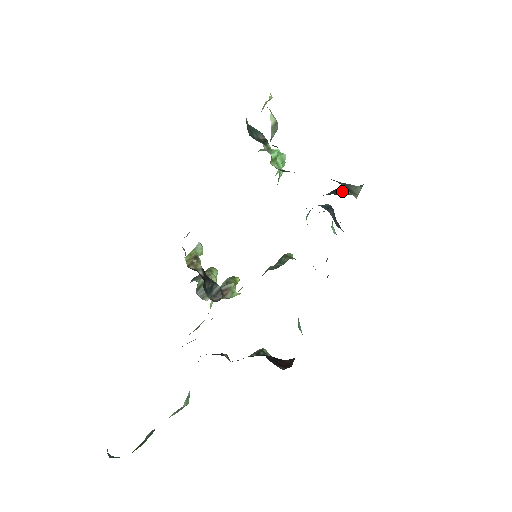
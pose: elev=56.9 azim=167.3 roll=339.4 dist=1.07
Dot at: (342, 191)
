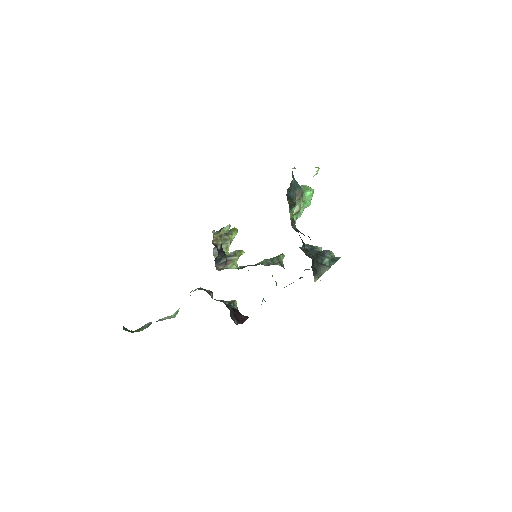
Dot at: (321, 259)
